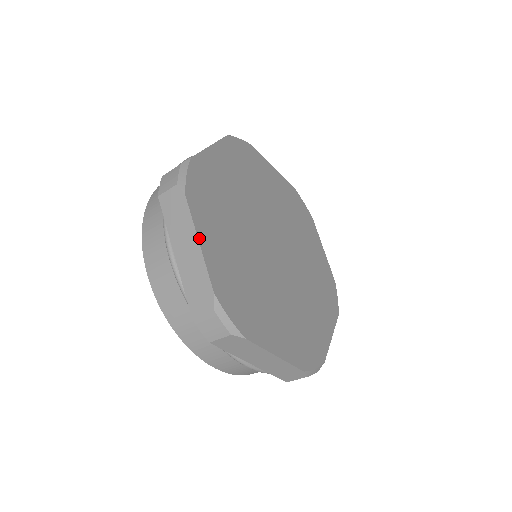
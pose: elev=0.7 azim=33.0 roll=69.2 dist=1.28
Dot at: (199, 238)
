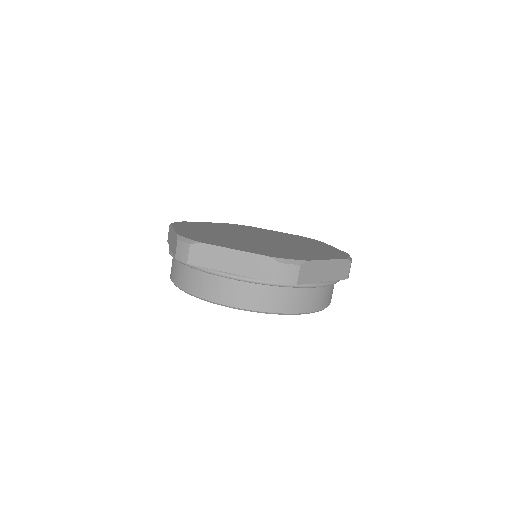
Dot at: (231, 249)
